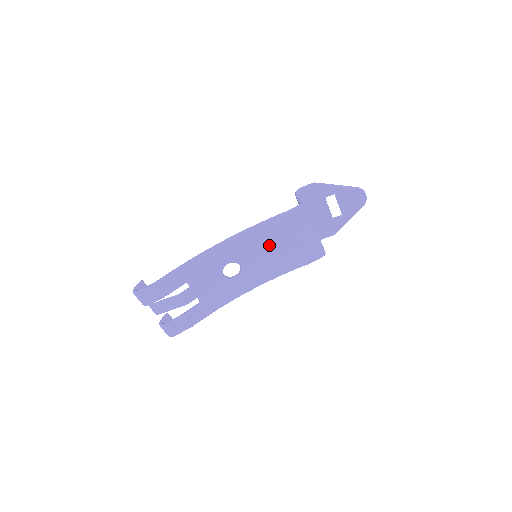
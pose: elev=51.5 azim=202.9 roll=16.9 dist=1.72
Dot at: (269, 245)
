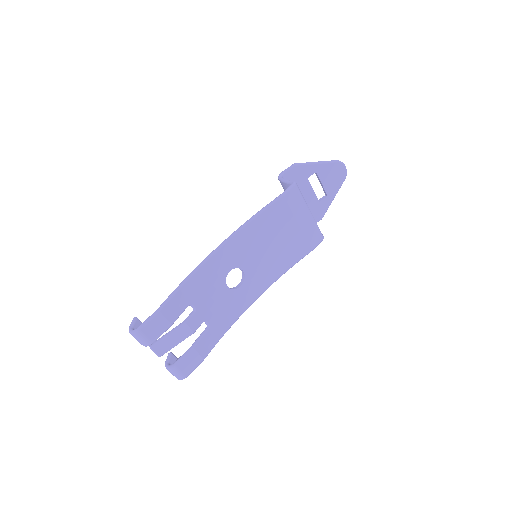
Dot at: (268, 239)
